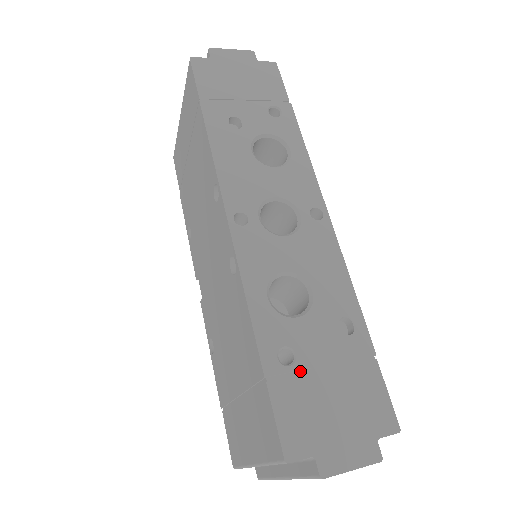
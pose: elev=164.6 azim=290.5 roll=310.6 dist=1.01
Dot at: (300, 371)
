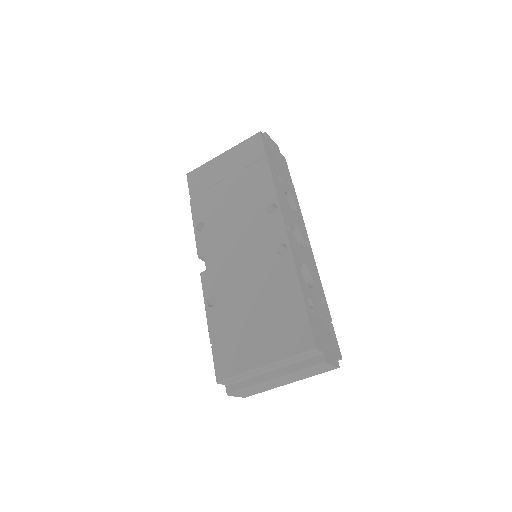
Dot at: (314, 312)
